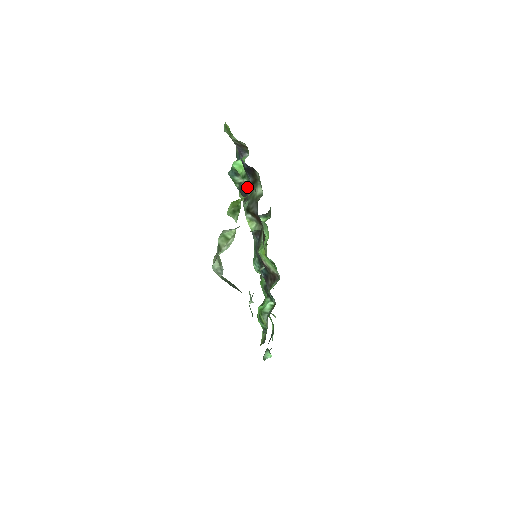
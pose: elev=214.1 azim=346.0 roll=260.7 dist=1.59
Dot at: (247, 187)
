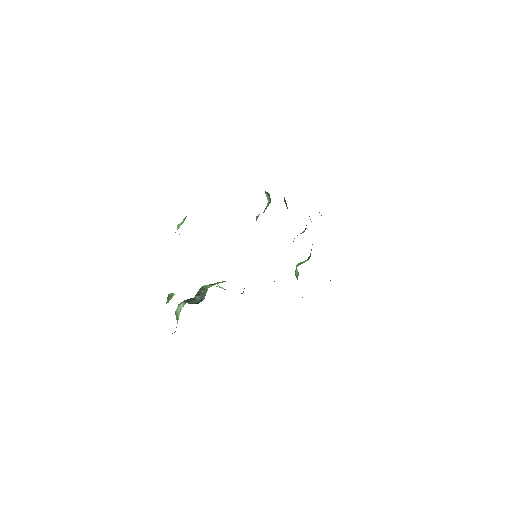
Dot at: occluded
